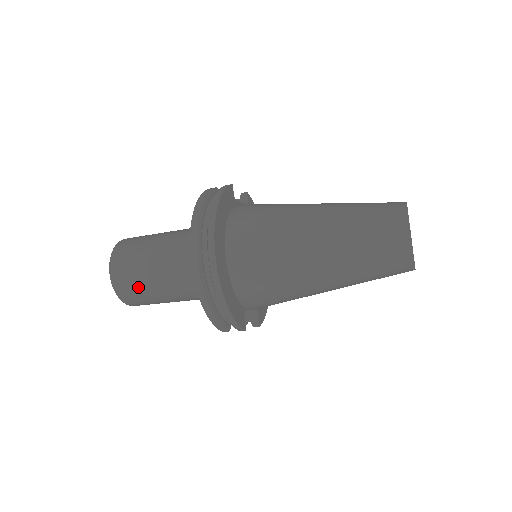
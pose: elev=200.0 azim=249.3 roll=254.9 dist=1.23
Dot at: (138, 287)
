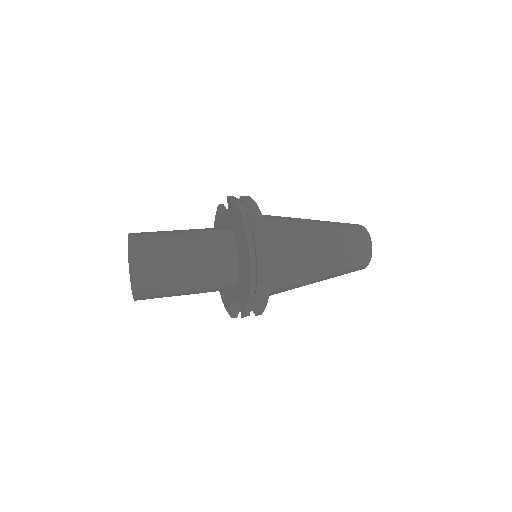
Dot at: (164, 279)
